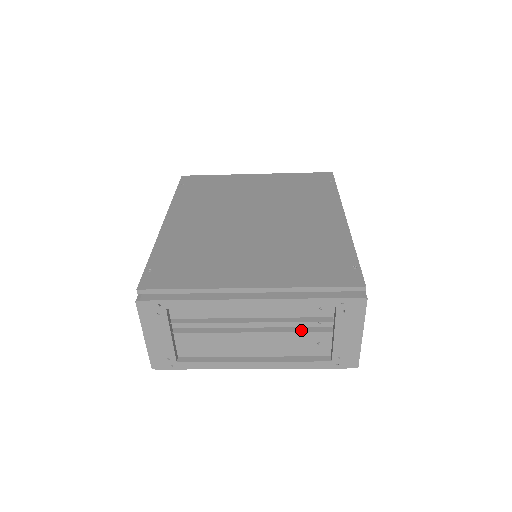
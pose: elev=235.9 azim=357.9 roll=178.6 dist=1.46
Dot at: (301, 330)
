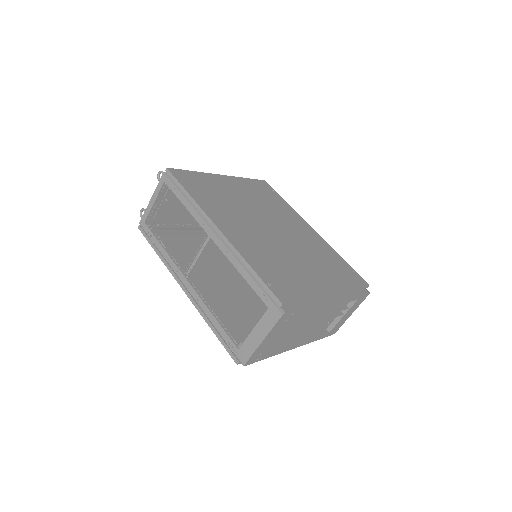
Dot at: (332, 316)
